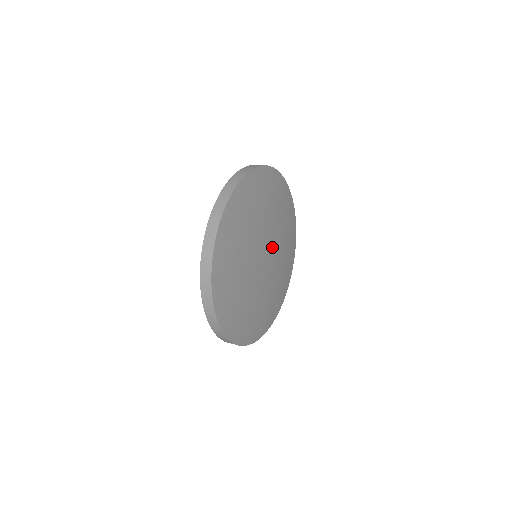
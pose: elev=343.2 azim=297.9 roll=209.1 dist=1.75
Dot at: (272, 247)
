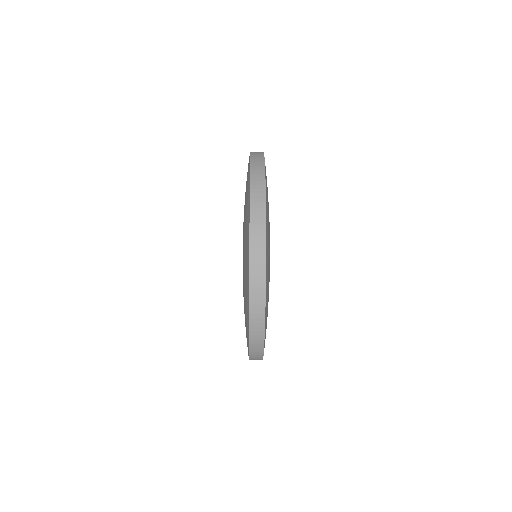
Dot at: occluded
